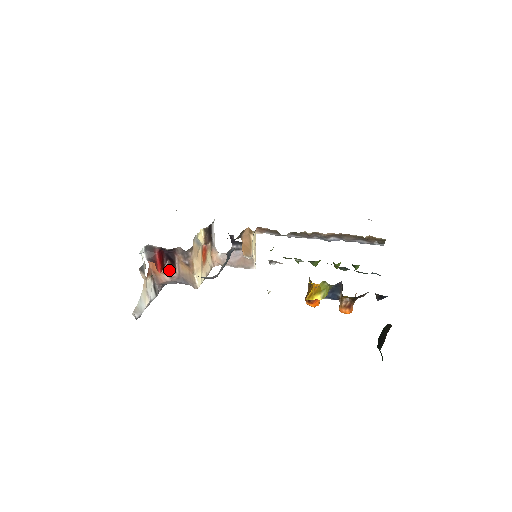
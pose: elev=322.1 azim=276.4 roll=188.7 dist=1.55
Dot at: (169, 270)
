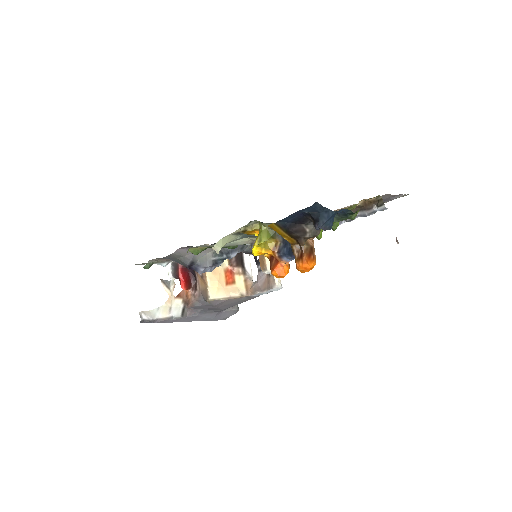
Dot at: (194, 290)
